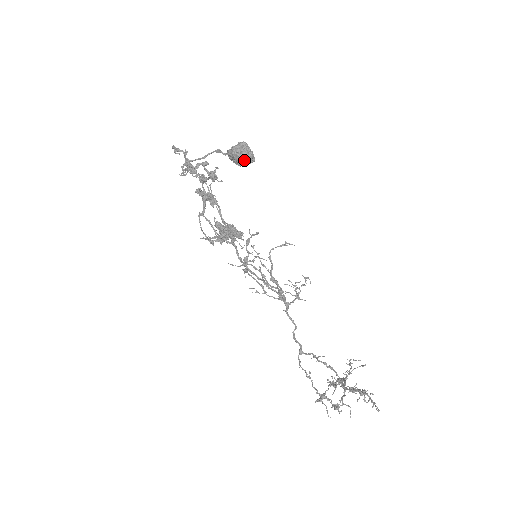
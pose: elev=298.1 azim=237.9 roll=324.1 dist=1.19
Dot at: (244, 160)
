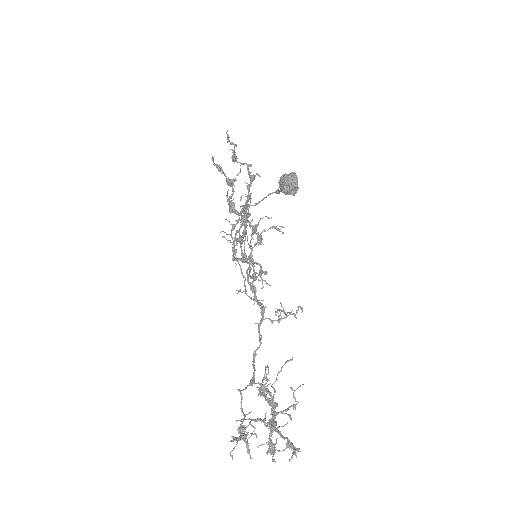
Dot at: (287, 182)
